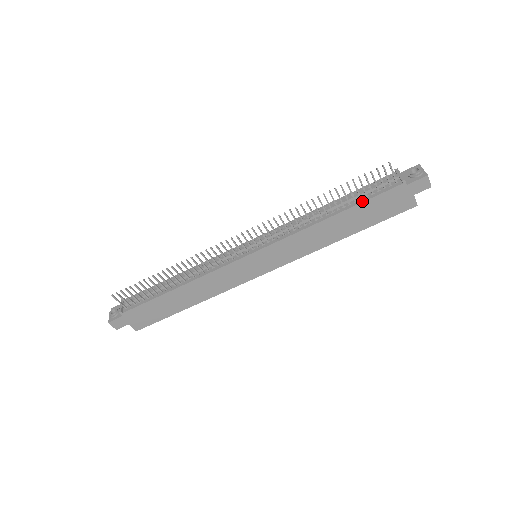
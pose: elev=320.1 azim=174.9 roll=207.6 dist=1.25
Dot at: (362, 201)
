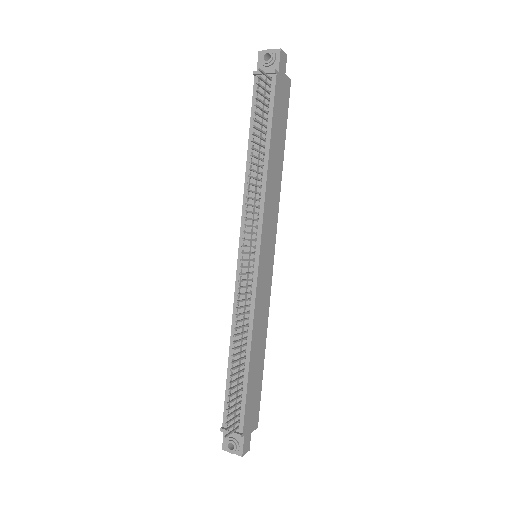
Dot at: (271, 120)
